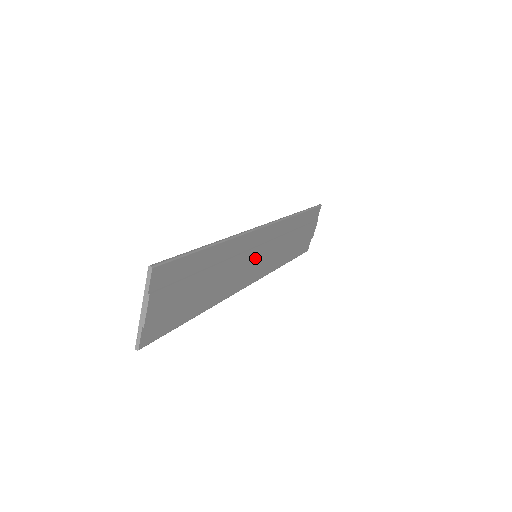
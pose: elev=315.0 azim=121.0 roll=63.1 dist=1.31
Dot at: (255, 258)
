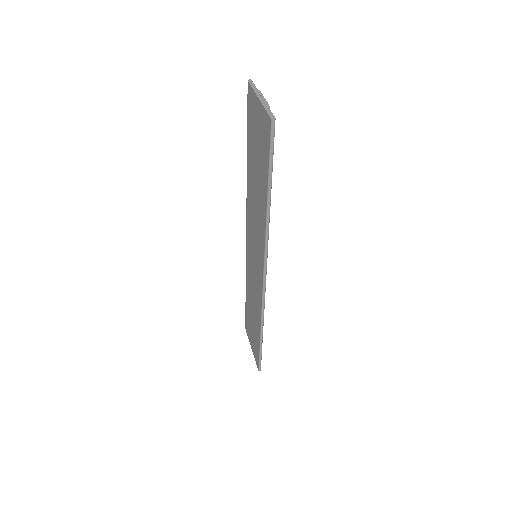
Dot at: occluded
